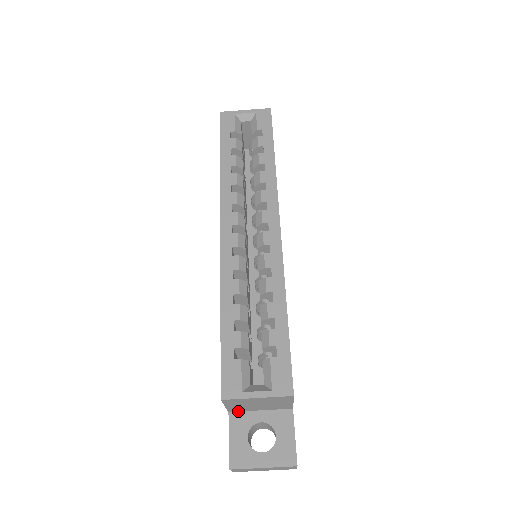
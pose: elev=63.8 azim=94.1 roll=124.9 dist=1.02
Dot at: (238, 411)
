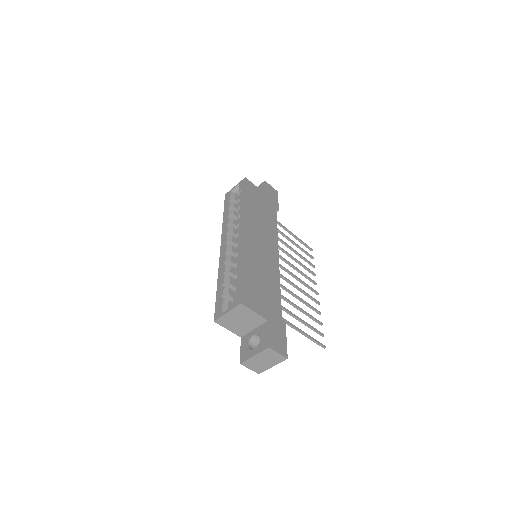
Dot at: (245, 335)
